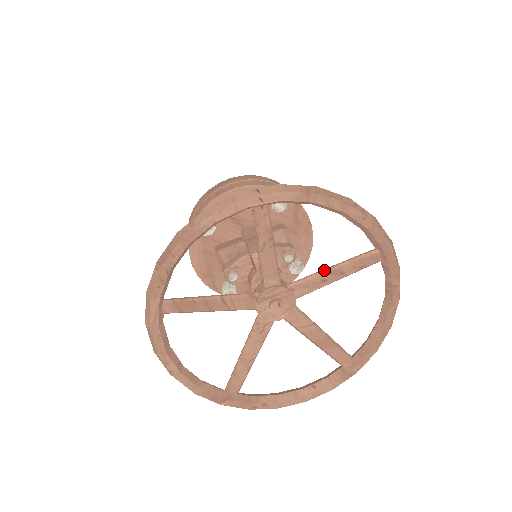
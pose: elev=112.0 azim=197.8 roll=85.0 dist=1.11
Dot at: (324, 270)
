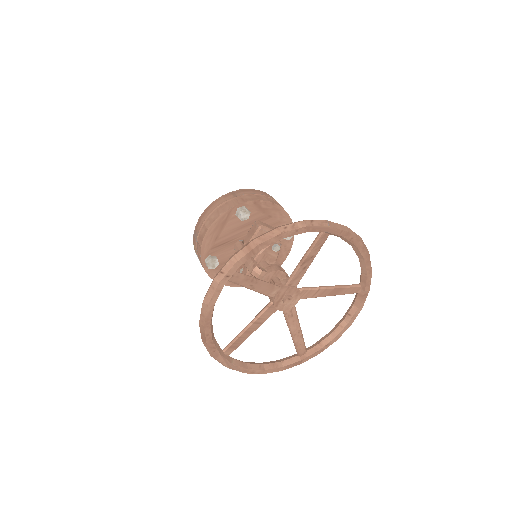
Dot at: (299, 263)
